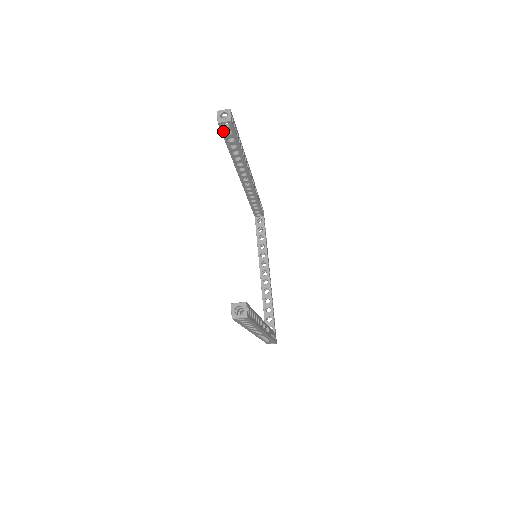
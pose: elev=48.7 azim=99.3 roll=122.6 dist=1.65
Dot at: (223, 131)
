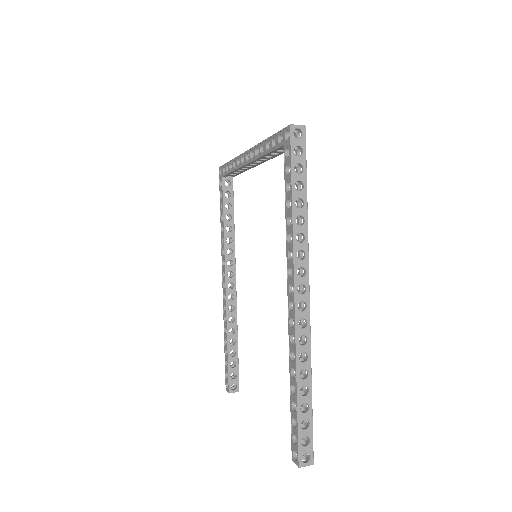
Dot at: (294, 441)
